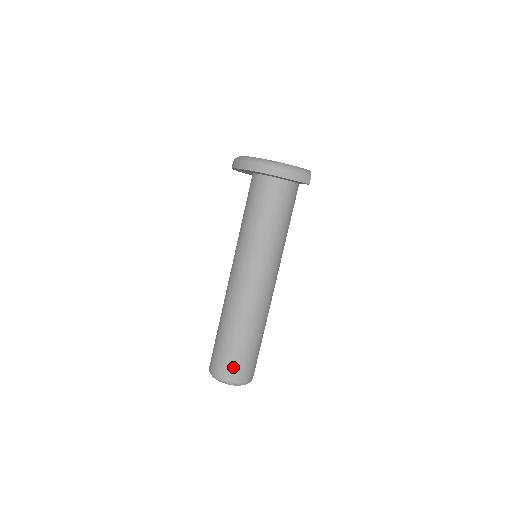
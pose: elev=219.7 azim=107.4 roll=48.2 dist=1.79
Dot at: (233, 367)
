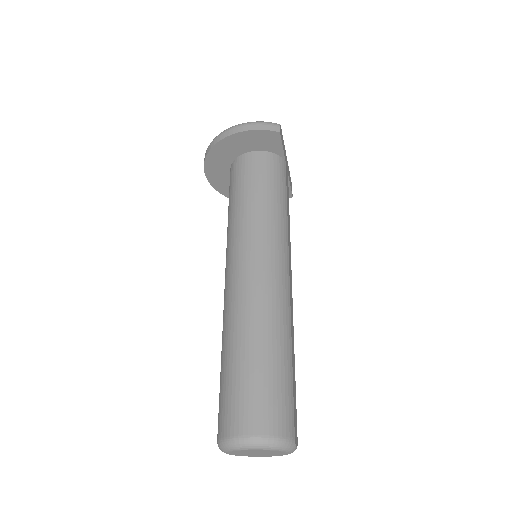
Dot at: (241, 408)
